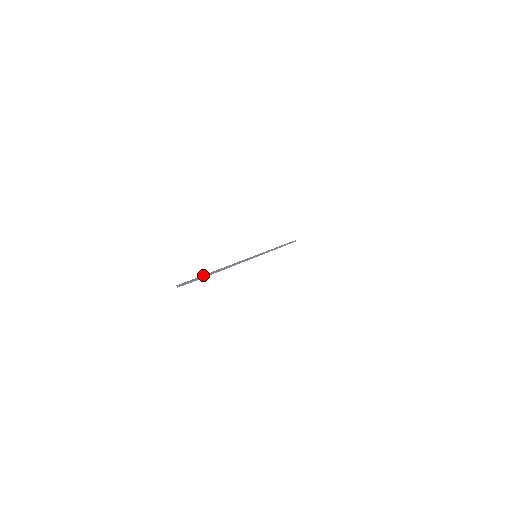
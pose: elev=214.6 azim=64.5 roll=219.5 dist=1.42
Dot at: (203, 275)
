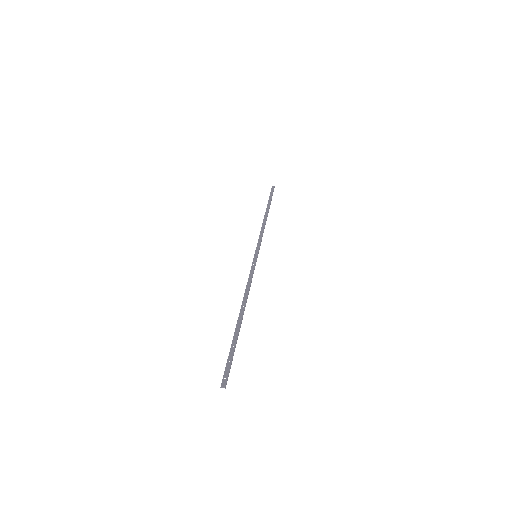
Dot at: (234, 347)
